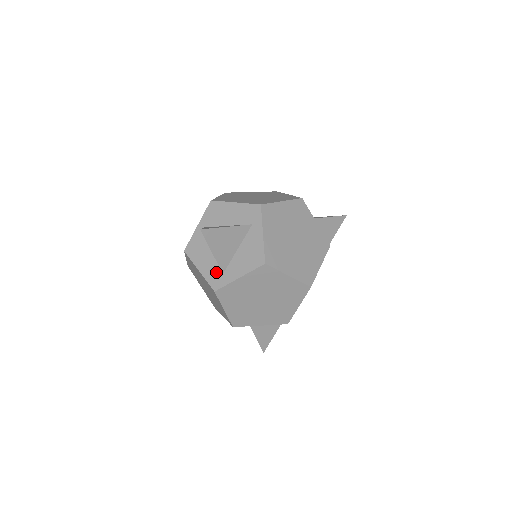
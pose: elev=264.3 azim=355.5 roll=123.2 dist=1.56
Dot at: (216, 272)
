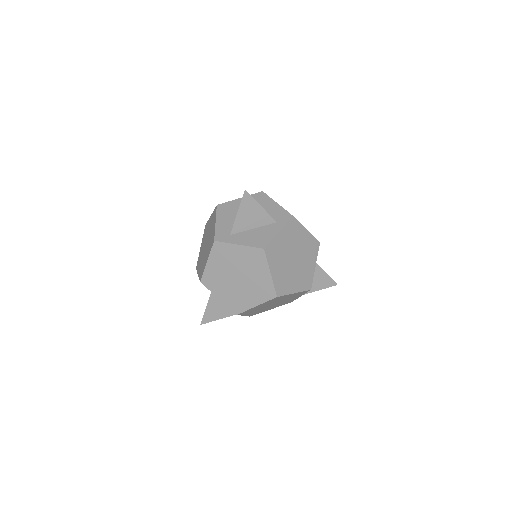
Dot at: (226, 231)
